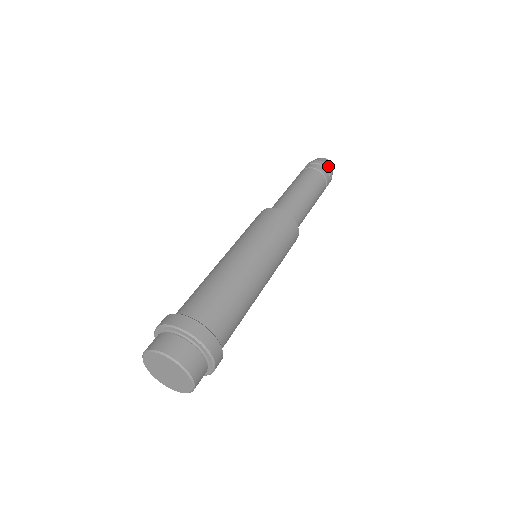
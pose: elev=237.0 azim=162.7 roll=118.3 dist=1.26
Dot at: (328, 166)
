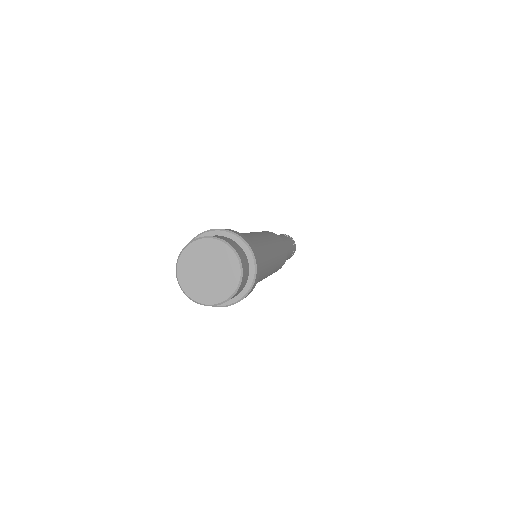
Dot at: (291, 237)
